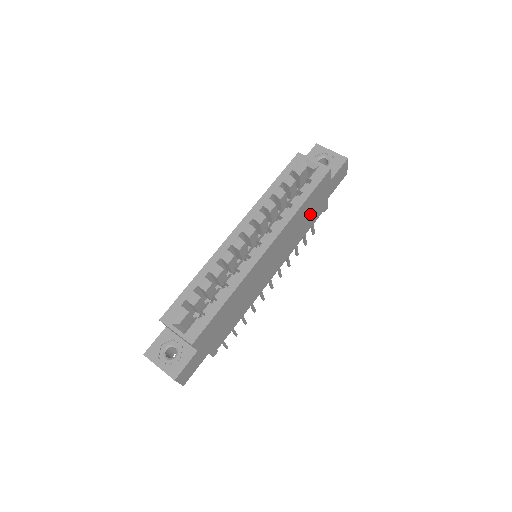
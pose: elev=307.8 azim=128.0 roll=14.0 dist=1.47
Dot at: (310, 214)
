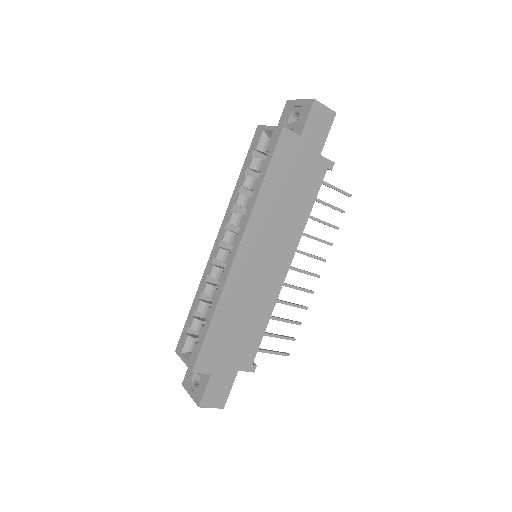
Dot at: (295, 186)
